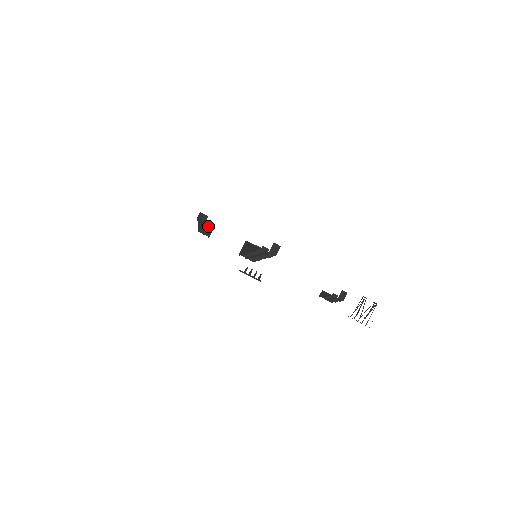
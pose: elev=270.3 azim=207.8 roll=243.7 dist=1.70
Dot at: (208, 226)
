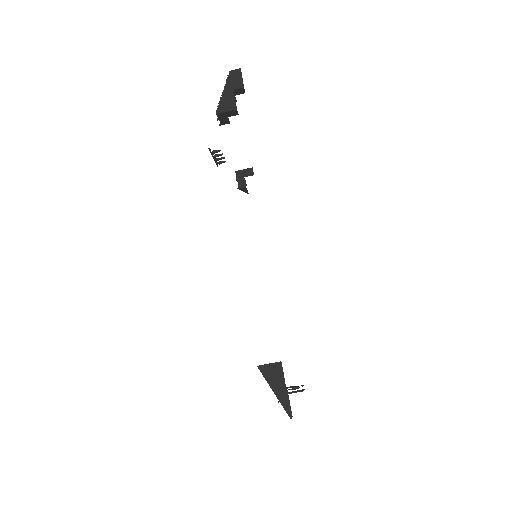
Dot at: occluded
